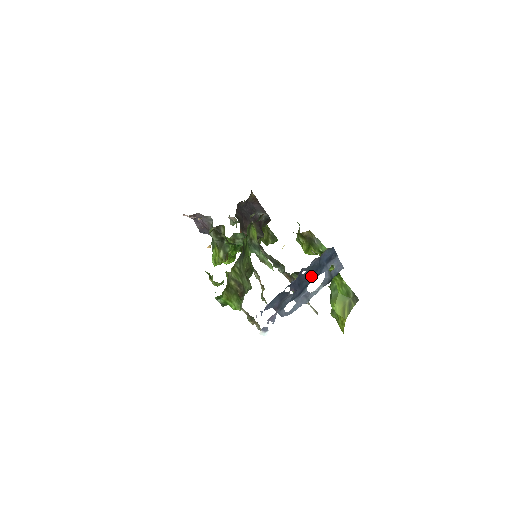
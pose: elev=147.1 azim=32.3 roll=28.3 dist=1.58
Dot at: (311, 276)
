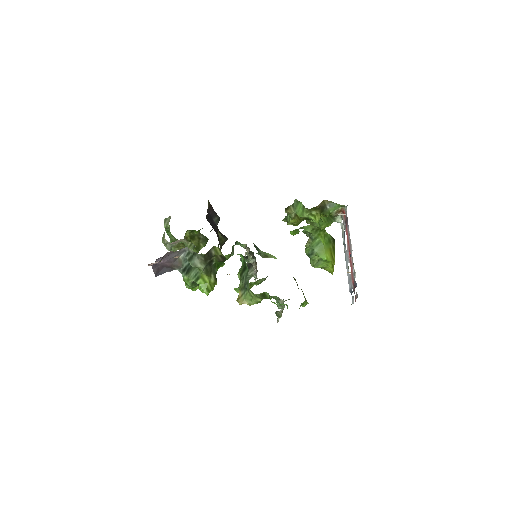
Dot at: (348, 235)
